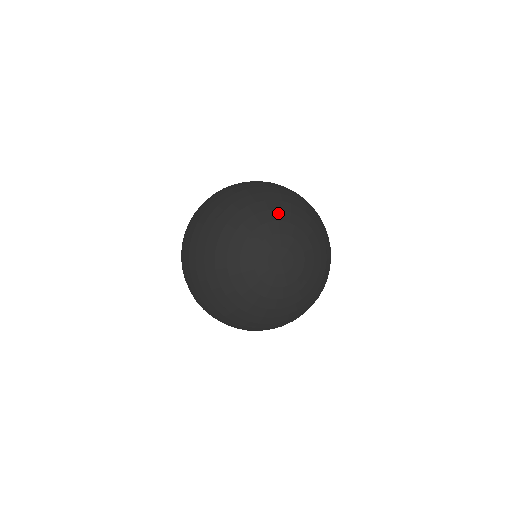
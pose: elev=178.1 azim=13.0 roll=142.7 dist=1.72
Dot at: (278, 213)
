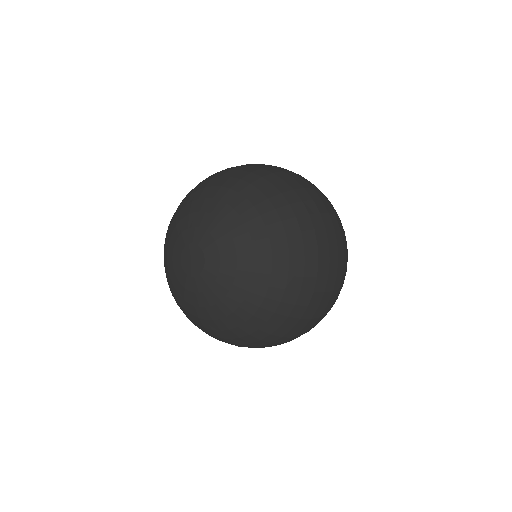
Dot at: (241, 227)
